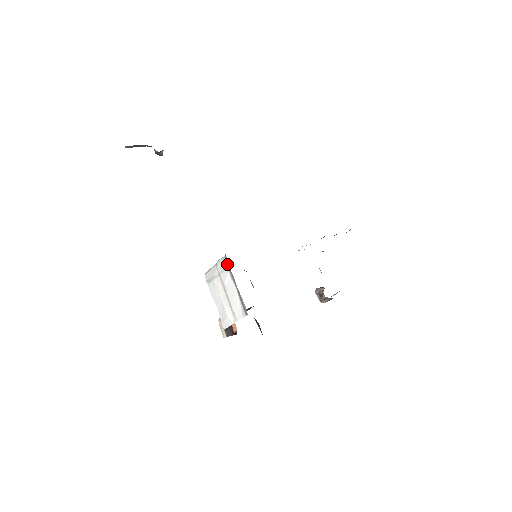
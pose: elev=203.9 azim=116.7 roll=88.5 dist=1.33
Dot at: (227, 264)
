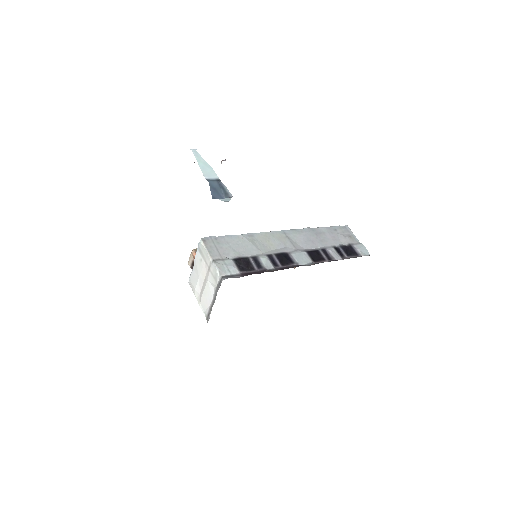
Dot at: (218, 284)
